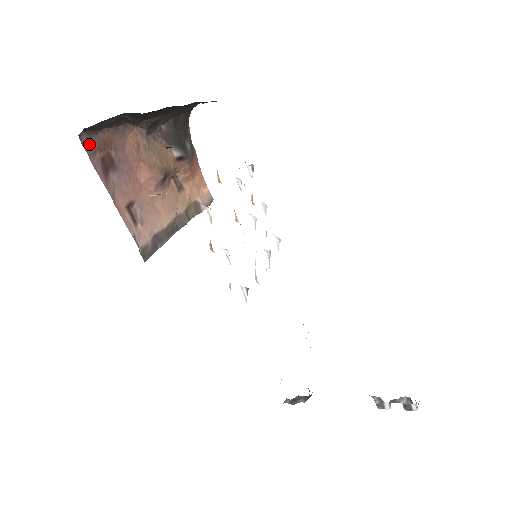
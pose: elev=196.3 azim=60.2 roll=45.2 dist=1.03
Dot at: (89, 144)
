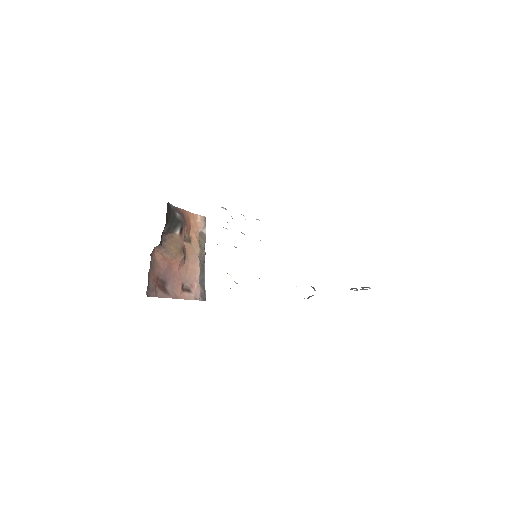
Dot at: (152, 292)
